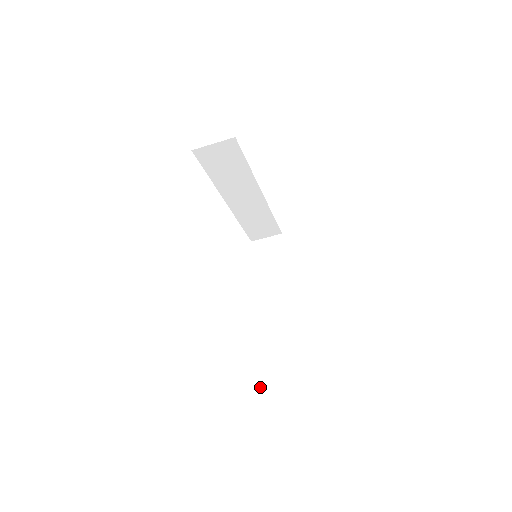
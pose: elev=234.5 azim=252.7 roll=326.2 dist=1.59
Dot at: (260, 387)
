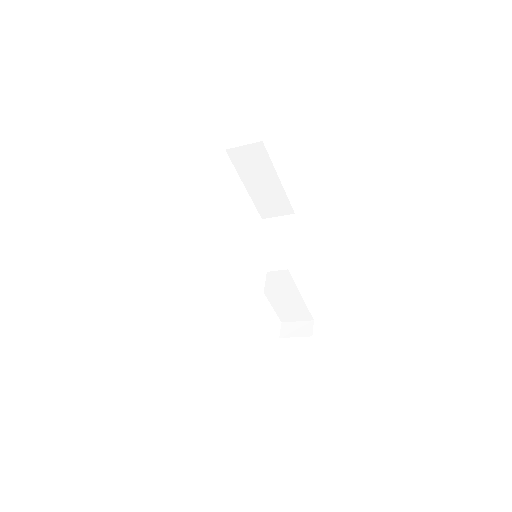
Dot at: (284, 321)
